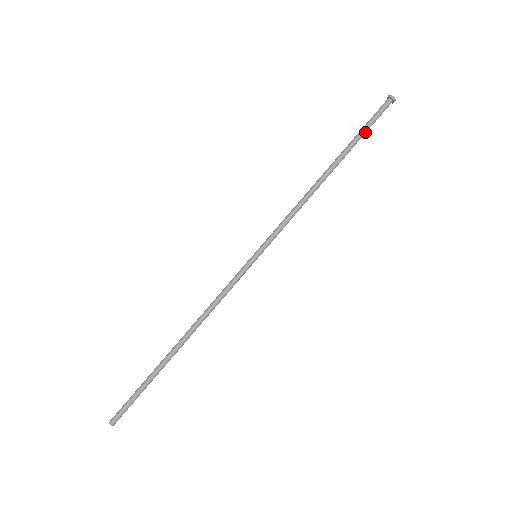
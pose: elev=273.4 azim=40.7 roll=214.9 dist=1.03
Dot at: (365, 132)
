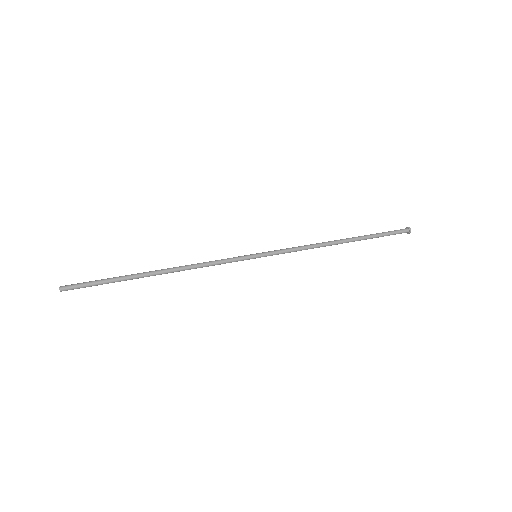
Dot at: (380, 235)
